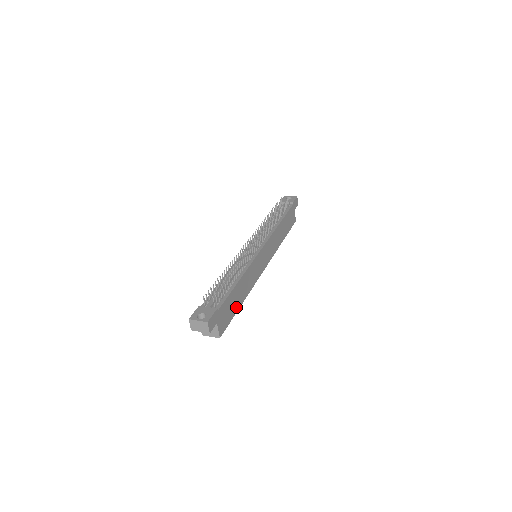
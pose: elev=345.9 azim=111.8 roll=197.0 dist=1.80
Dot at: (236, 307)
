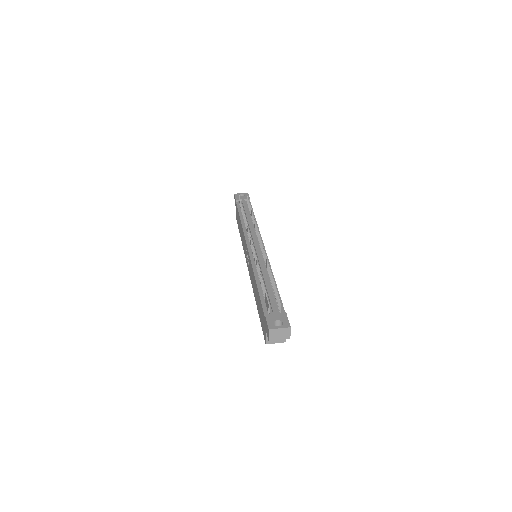
Dot at: occluded
